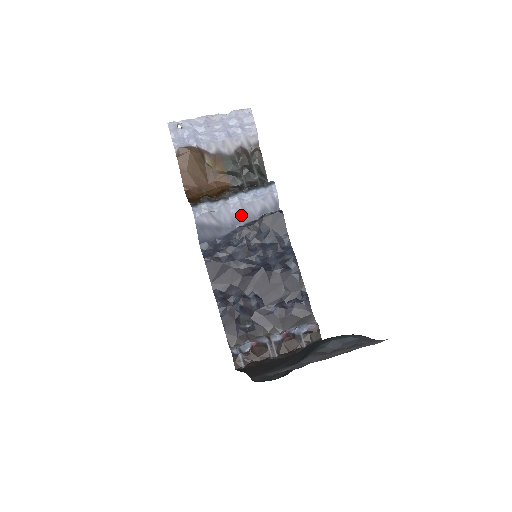
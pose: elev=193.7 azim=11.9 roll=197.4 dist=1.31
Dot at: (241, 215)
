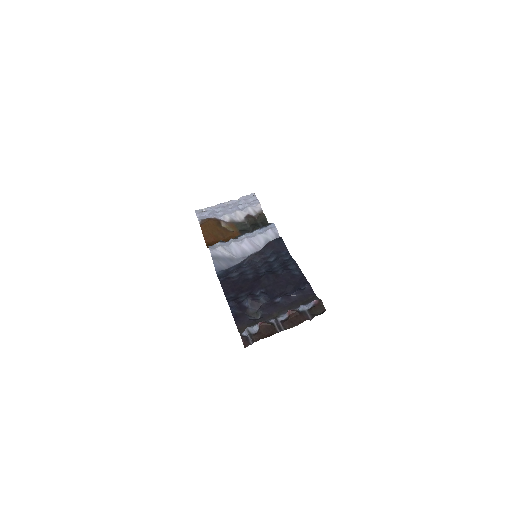
Dot at: (249, 248)
